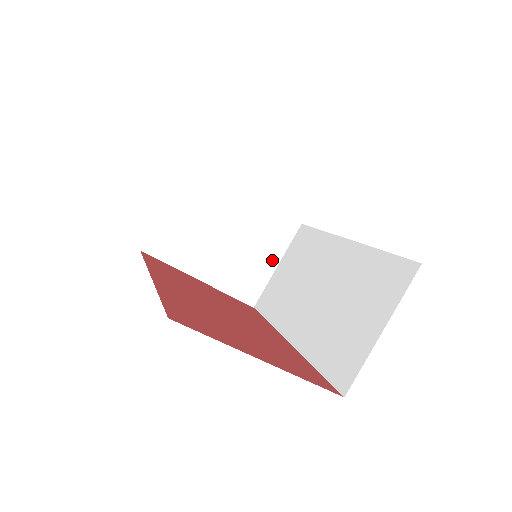
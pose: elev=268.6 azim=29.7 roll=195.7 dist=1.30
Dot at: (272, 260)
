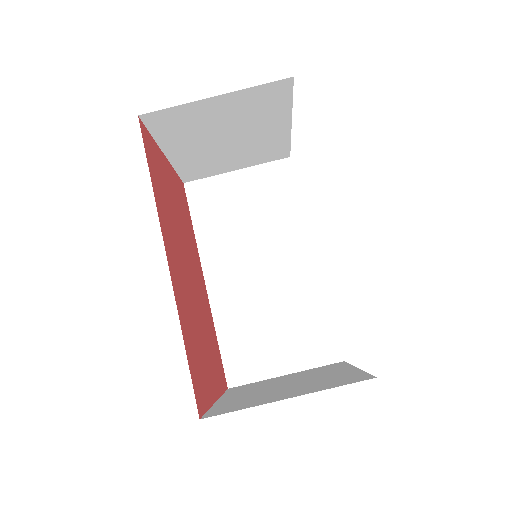
Dot at: (238, 166)
